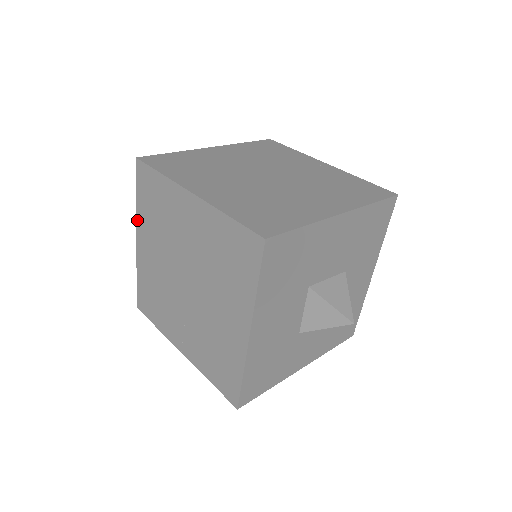
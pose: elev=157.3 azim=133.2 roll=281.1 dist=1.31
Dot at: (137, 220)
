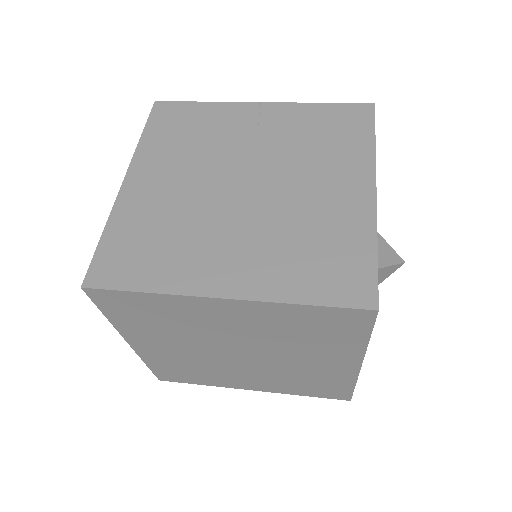
Dot at: (120, 332)
